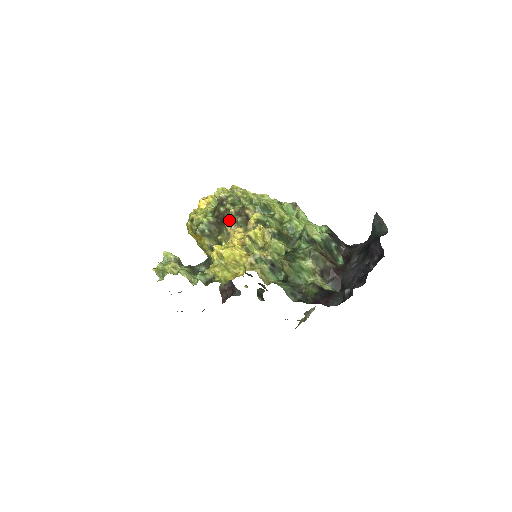
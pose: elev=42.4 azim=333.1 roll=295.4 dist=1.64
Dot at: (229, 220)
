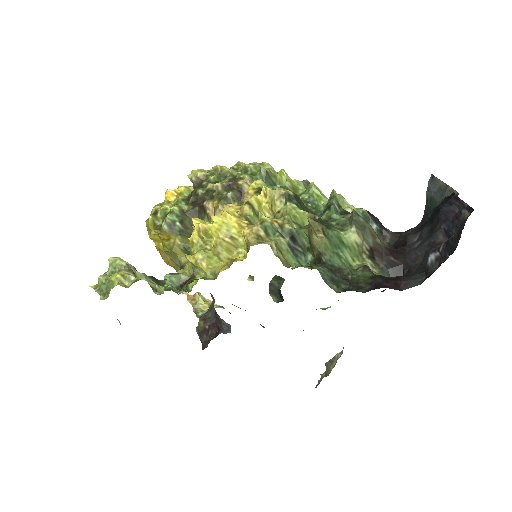
Dot at: (213, 201)
